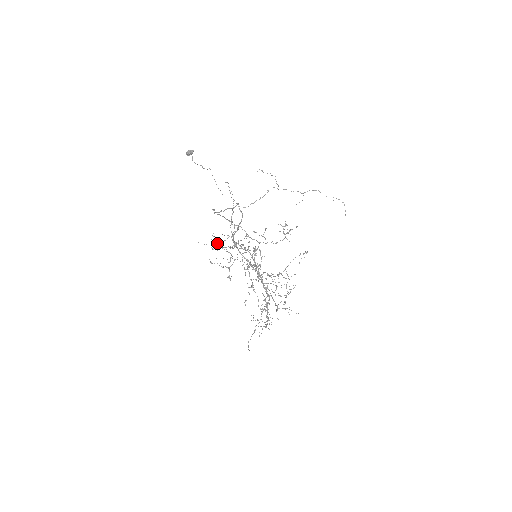
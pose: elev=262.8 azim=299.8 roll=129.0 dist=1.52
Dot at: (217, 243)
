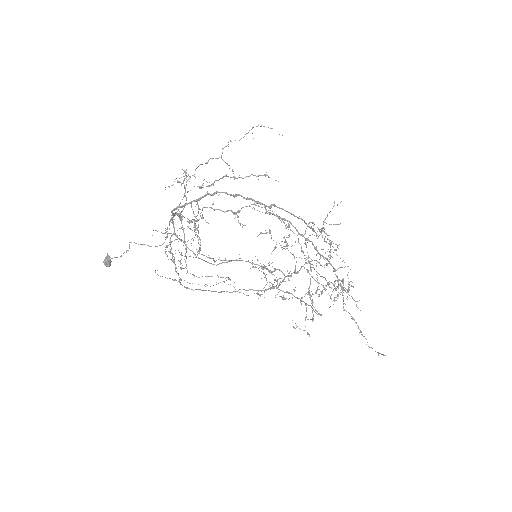
Dot at: occluded
